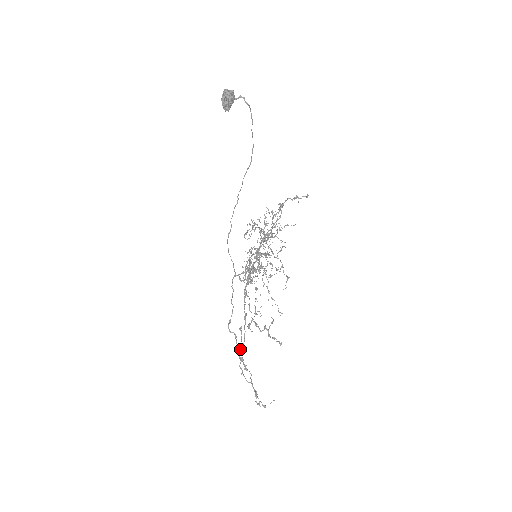
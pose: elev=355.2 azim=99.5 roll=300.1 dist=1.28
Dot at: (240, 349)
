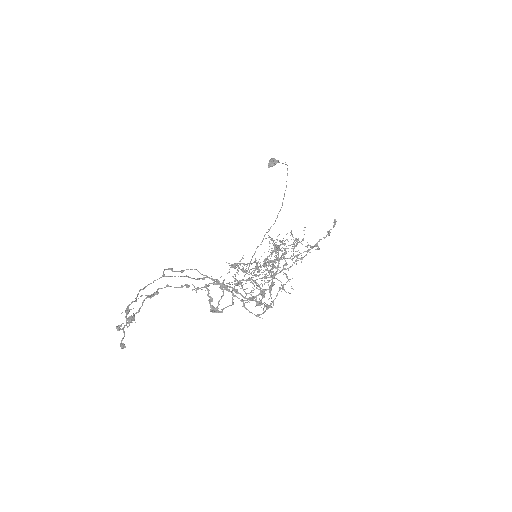
Dot at: (162, 276)
